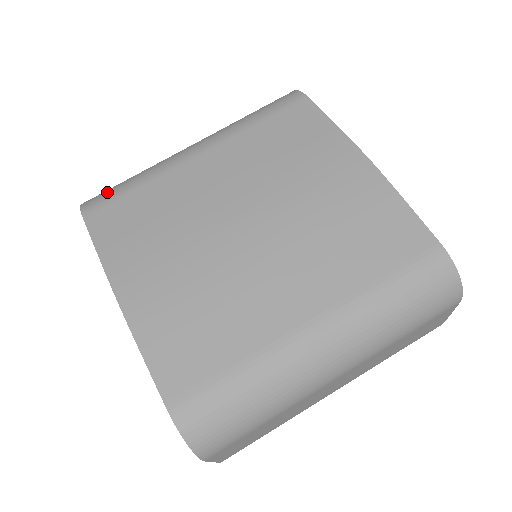
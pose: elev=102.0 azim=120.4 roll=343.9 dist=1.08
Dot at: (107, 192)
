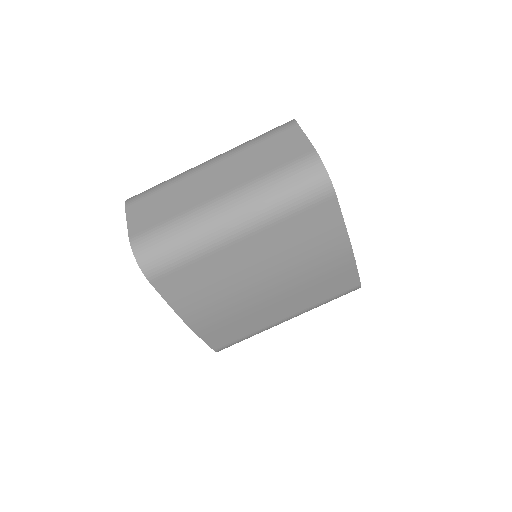
Dot at: (163, 260)
